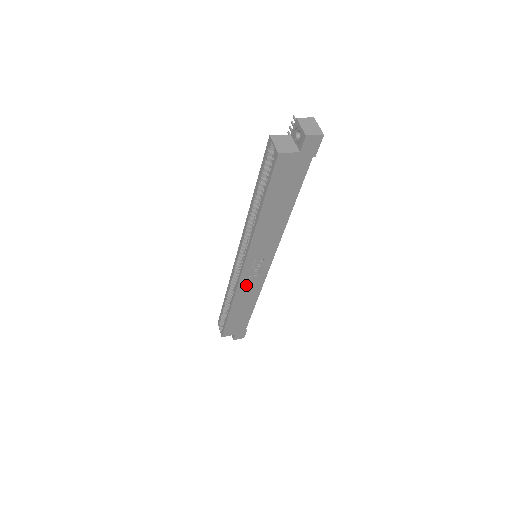
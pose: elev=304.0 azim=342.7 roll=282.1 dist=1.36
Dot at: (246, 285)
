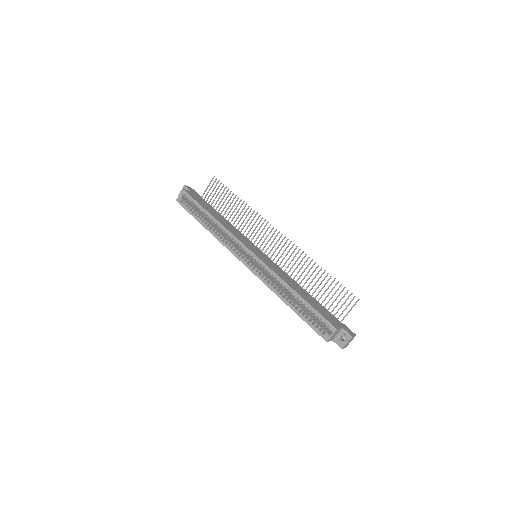
Dot at: occluded
